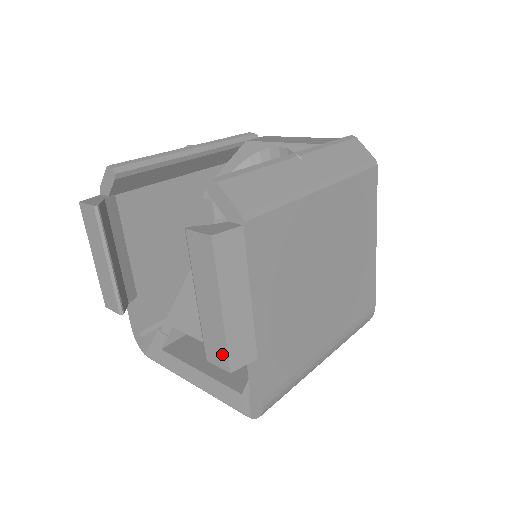
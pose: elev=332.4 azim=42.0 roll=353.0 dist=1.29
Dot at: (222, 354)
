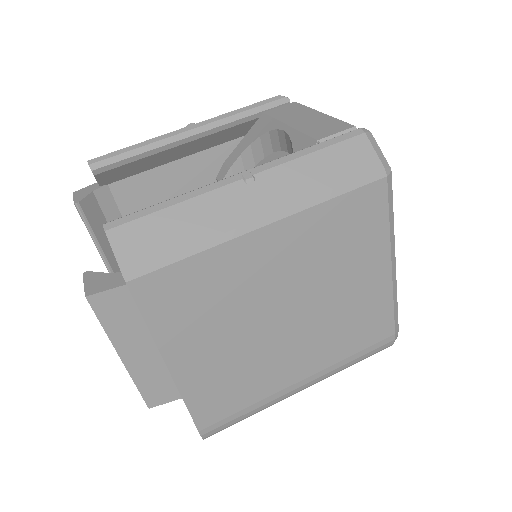
Dot at: occluded
